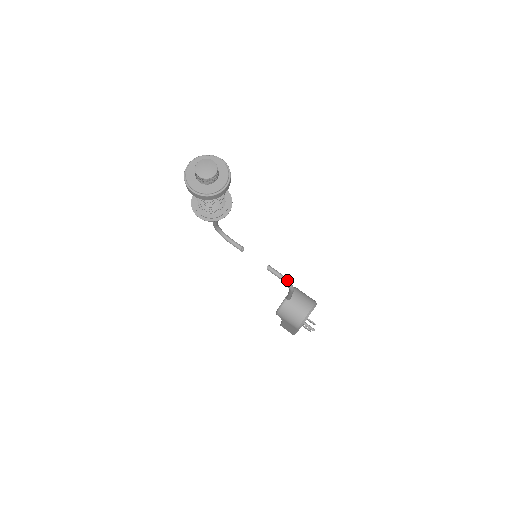
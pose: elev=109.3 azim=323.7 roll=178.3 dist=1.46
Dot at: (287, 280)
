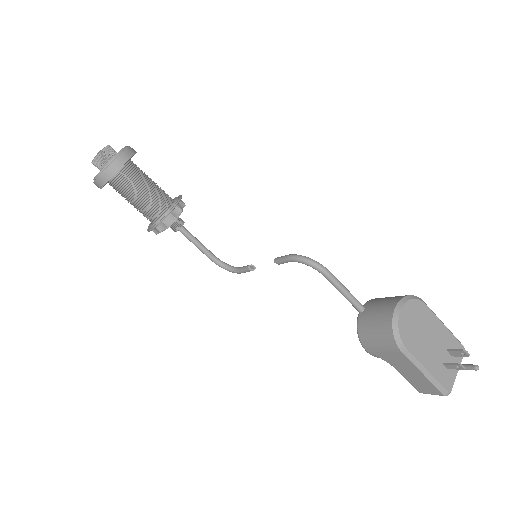
Dot at: (300, 256)
